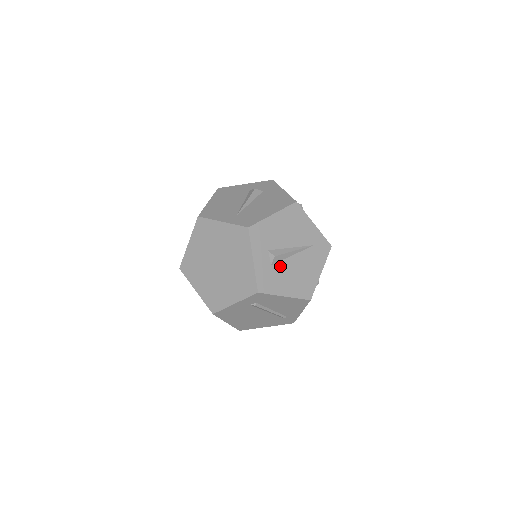
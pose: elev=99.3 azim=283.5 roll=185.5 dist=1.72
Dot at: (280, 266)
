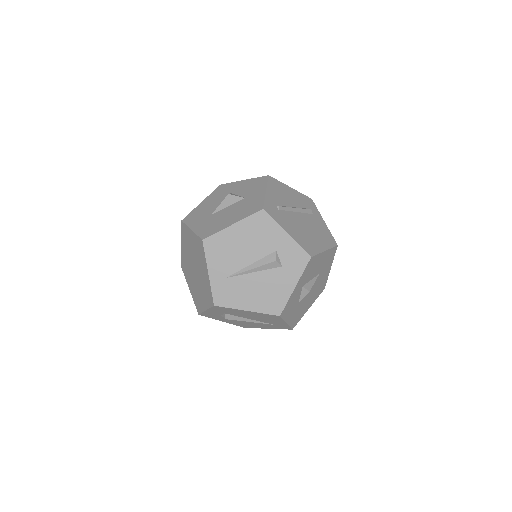
Dot at: occluded
